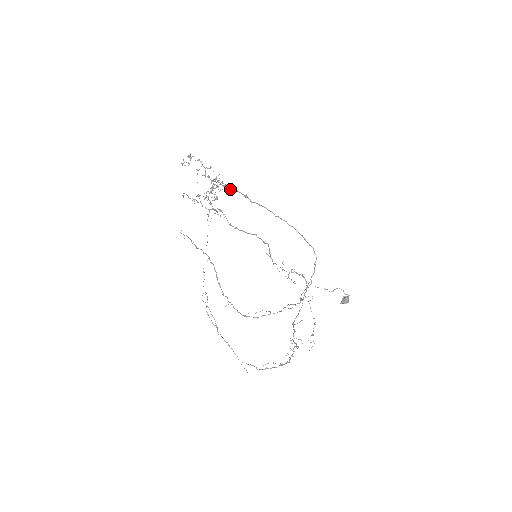
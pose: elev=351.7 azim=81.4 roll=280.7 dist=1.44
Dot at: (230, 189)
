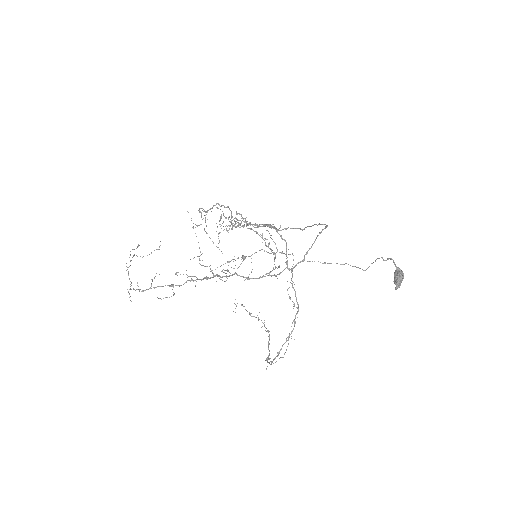
Dot at: (257, 226)
